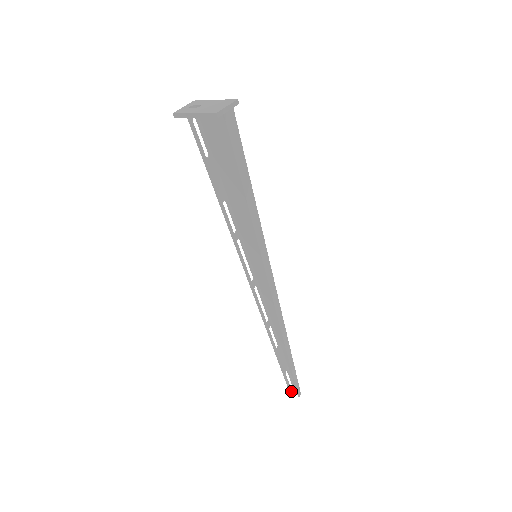
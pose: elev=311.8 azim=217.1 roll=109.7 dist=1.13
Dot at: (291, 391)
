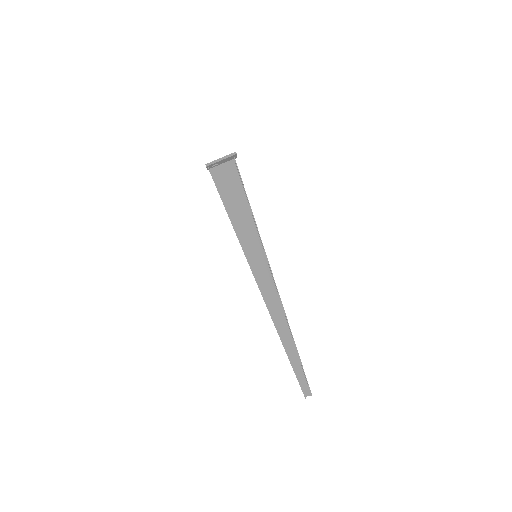
Dot at: (304, 395)
